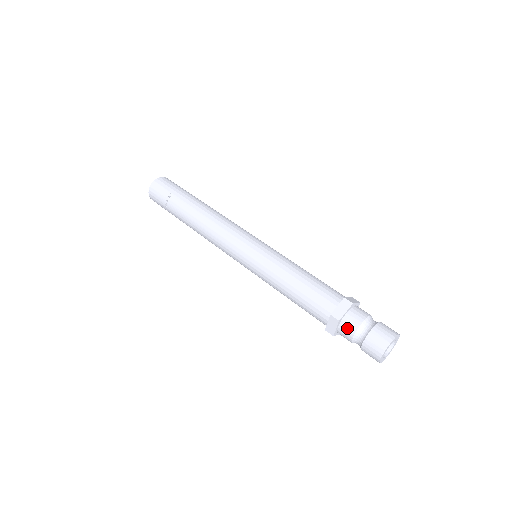
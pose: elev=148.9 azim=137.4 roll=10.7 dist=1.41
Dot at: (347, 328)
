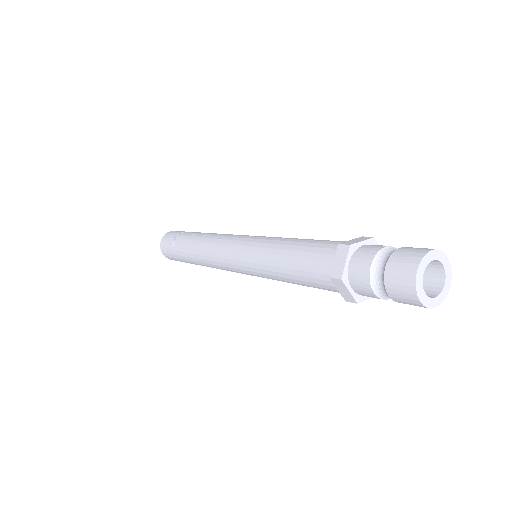
Dot at: (362, 256)
